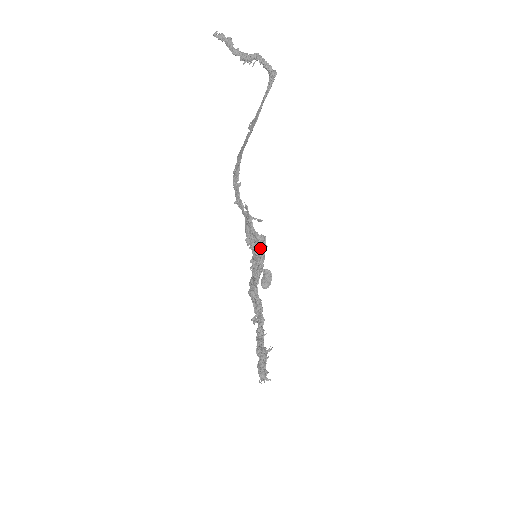
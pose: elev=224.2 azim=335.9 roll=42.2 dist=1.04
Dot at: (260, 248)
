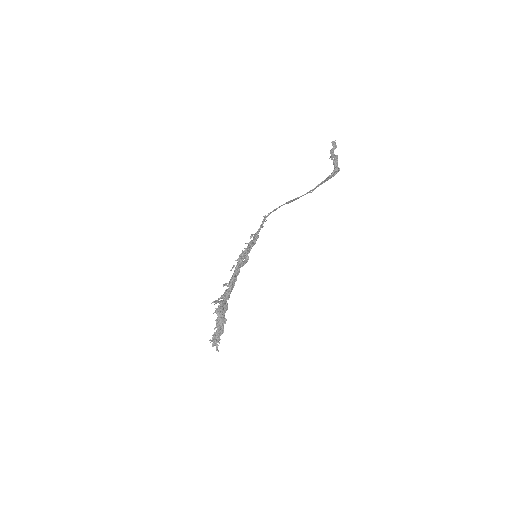
Dot at: (252, 241)
